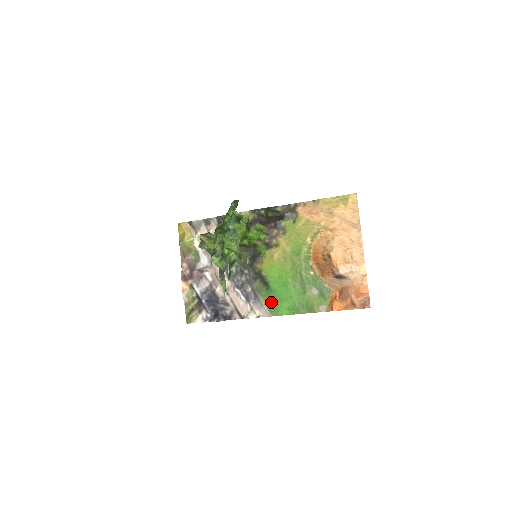
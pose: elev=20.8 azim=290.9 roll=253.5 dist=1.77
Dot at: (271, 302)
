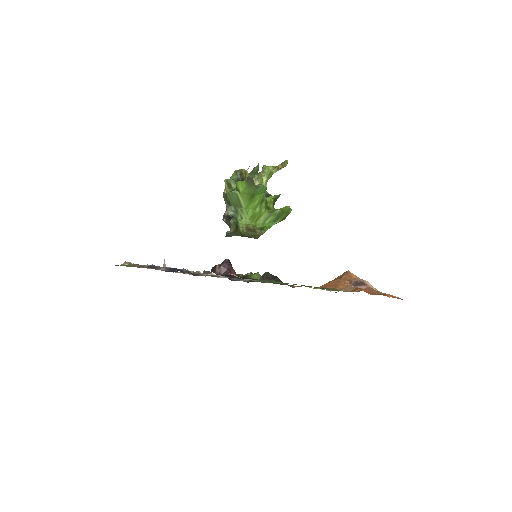
Dot at: (265, 281)
